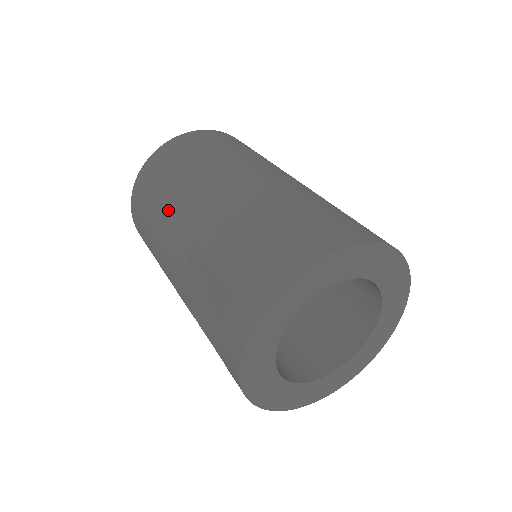
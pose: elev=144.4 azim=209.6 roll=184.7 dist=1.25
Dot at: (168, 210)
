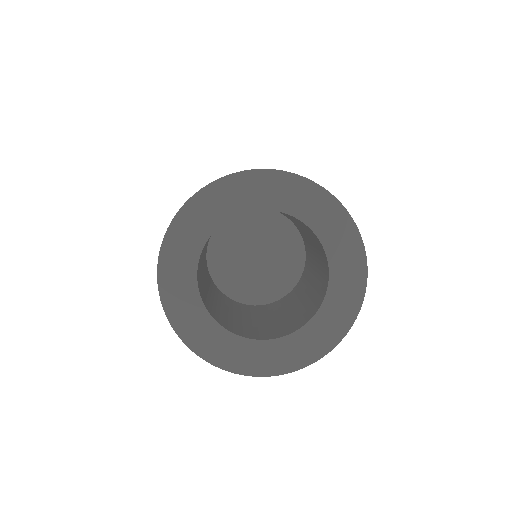
Dot at: occluded
